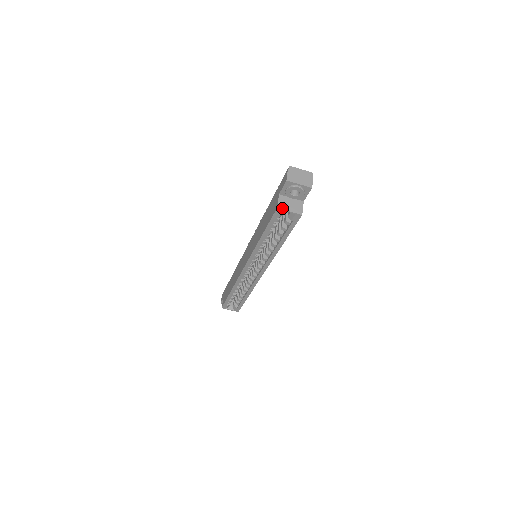
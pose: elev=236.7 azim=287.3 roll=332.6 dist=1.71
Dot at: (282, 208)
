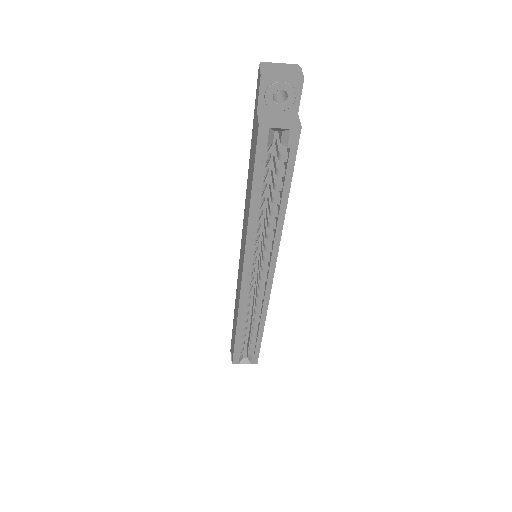
Dot at: (267, 124)
